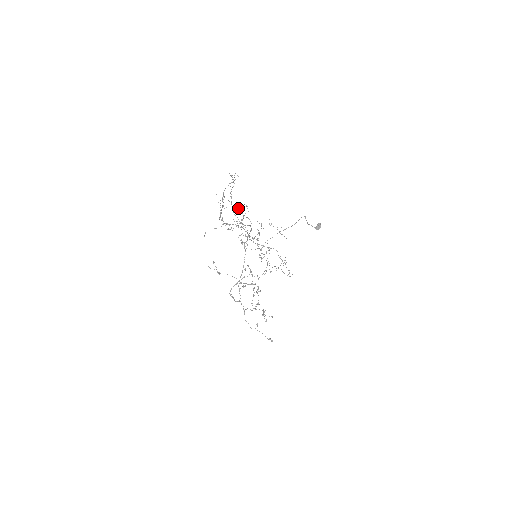
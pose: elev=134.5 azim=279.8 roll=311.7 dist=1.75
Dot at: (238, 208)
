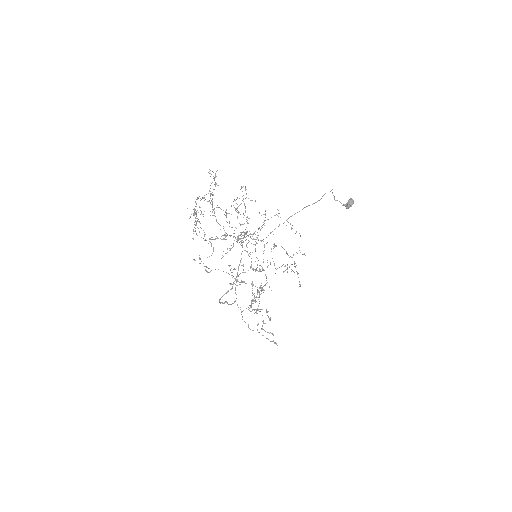
Dot at: (226, 209)
